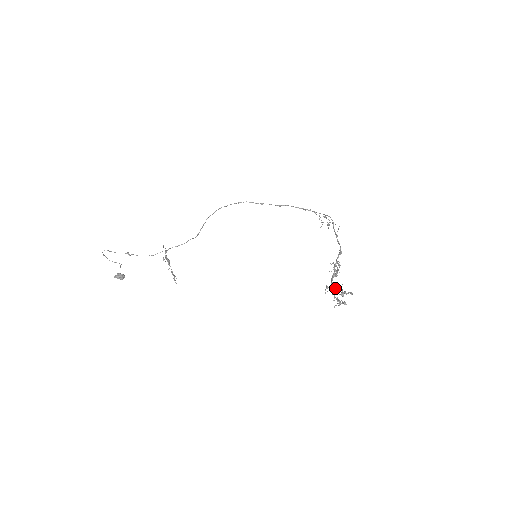
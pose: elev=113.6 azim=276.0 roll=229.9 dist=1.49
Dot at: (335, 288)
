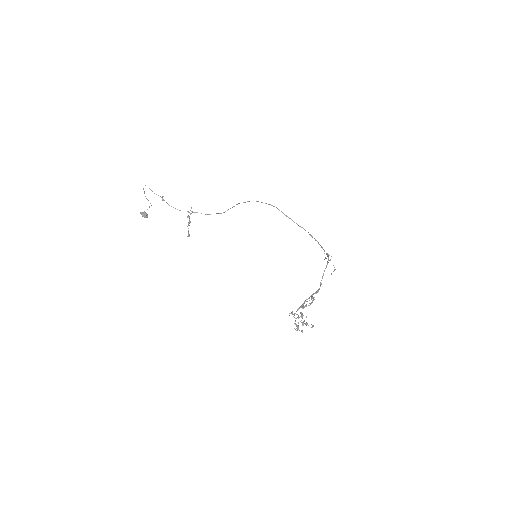
Dot at: occluded
